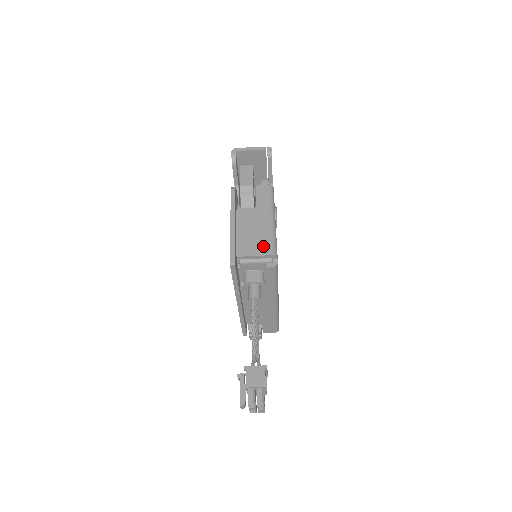
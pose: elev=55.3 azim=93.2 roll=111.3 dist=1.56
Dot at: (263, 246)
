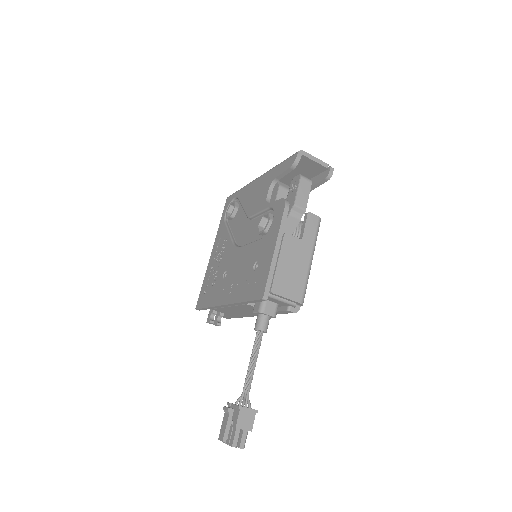
Dot at: (296, 290)
